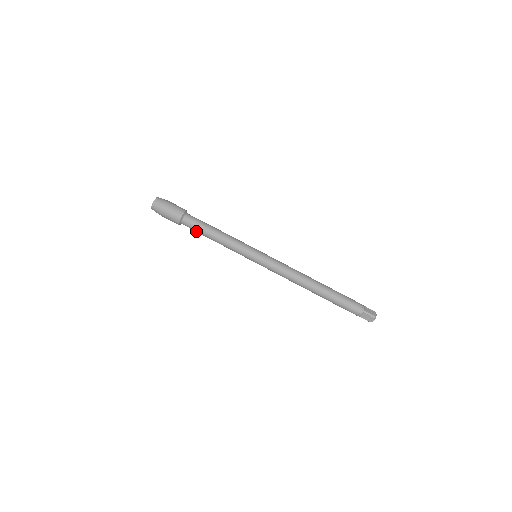
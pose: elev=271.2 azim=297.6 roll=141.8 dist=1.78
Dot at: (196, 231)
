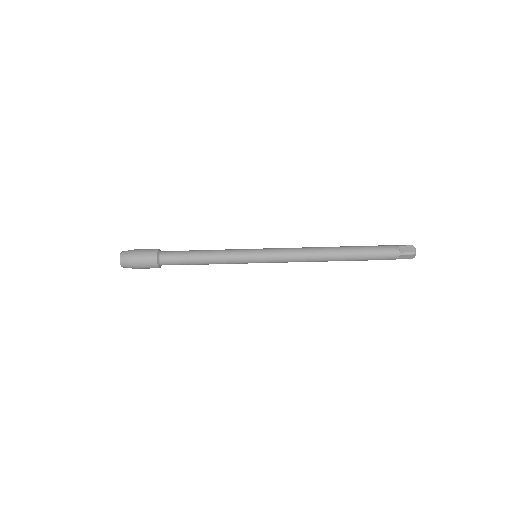
Dot at: occluded
